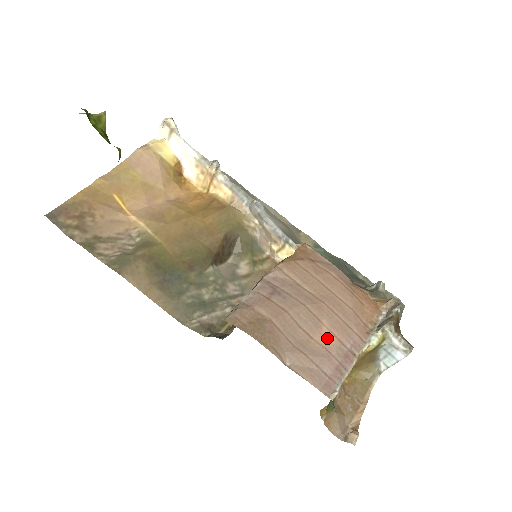
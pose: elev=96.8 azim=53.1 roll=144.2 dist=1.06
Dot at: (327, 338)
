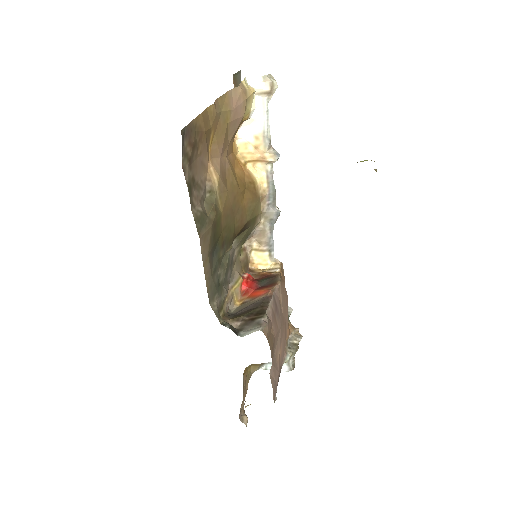
Dot at: (280, 355)
